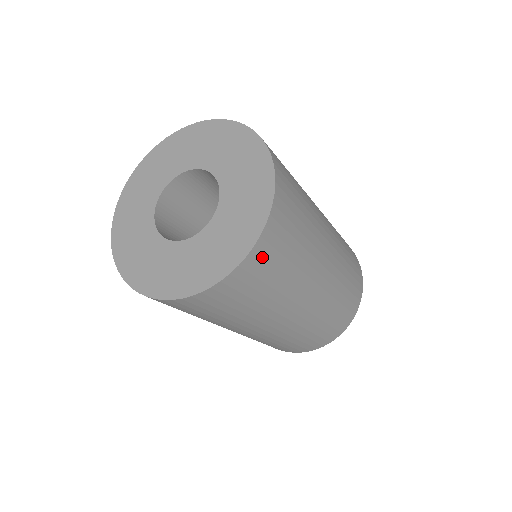
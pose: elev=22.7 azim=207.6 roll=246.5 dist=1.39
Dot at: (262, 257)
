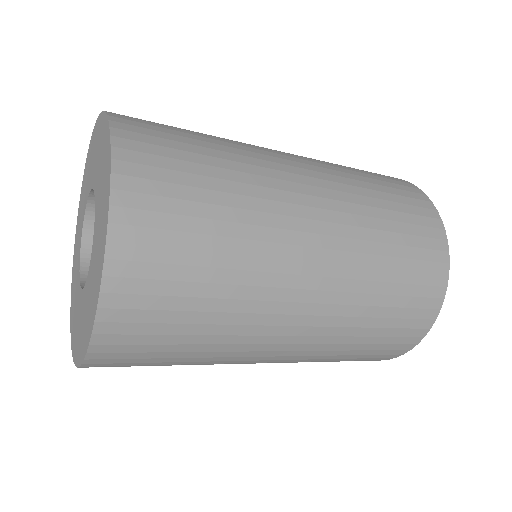
Dot at: (144, 198)
